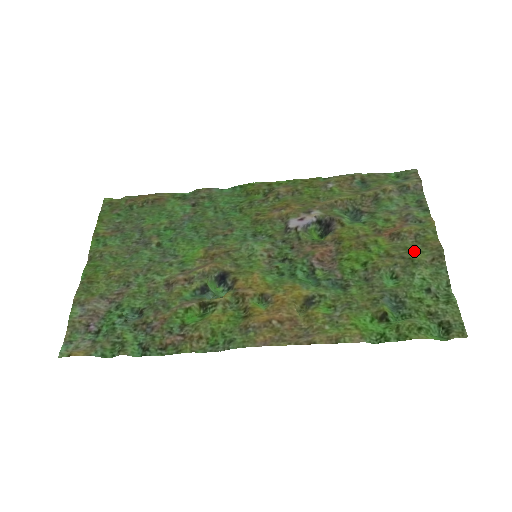
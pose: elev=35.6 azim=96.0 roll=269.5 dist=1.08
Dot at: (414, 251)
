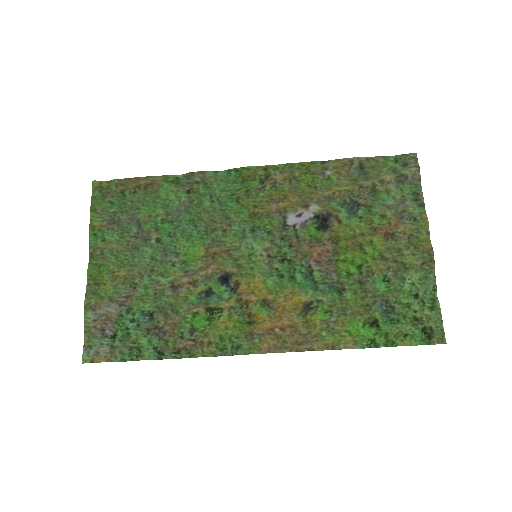
Dot at: (407, 254)
